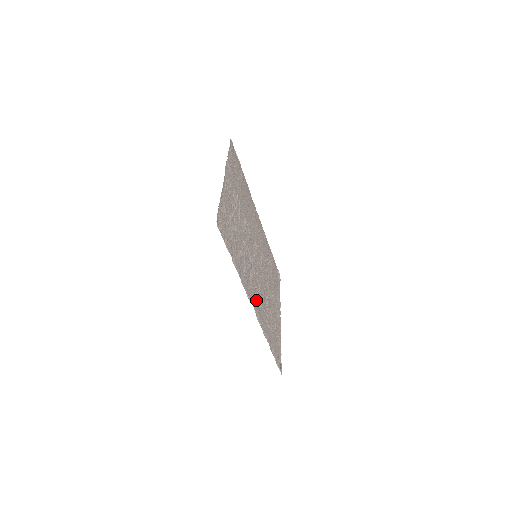
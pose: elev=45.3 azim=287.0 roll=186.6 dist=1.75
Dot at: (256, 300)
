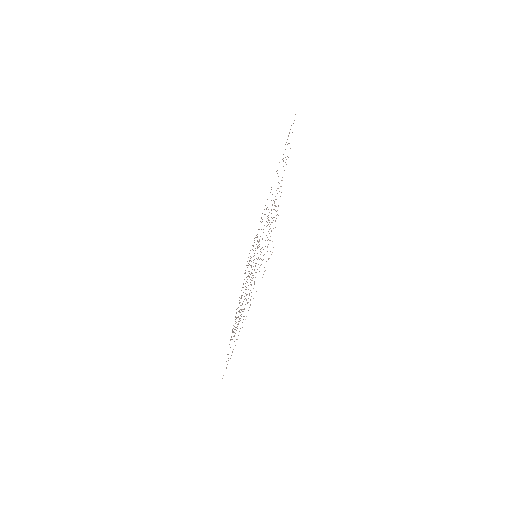
Dot at: occluded
